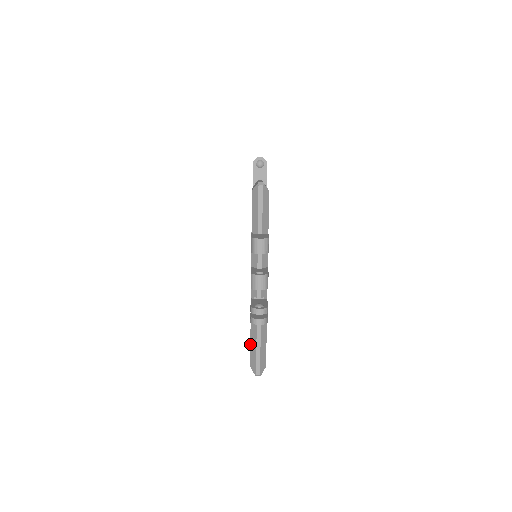
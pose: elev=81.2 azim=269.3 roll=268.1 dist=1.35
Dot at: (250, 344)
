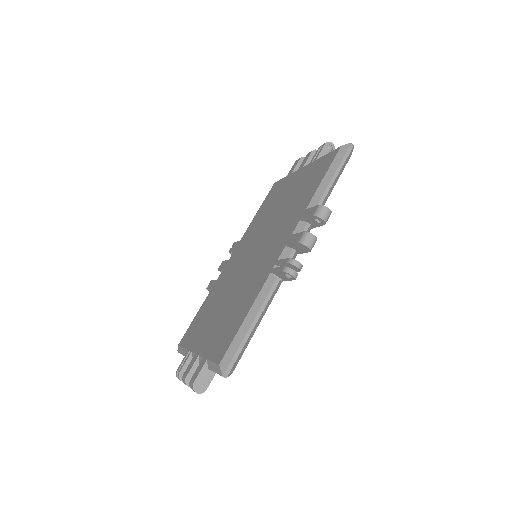
Dot at: (182, 347)
